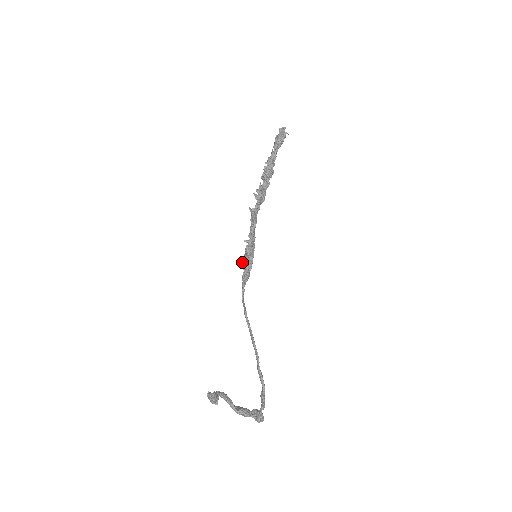
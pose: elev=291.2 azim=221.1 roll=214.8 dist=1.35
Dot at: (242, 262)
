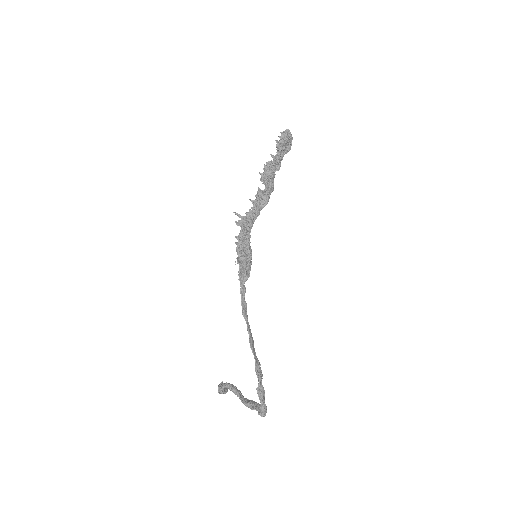
Dot at: (237, 263)
